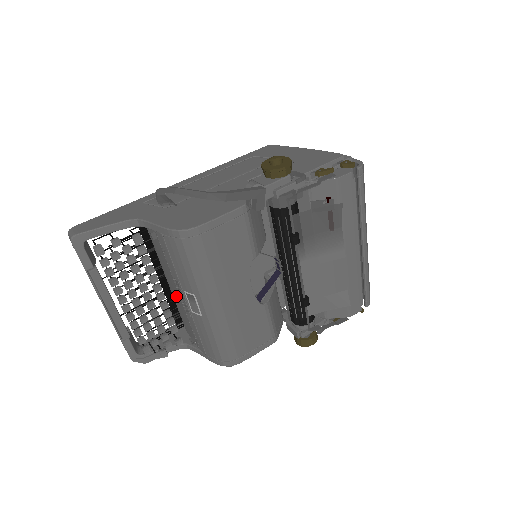
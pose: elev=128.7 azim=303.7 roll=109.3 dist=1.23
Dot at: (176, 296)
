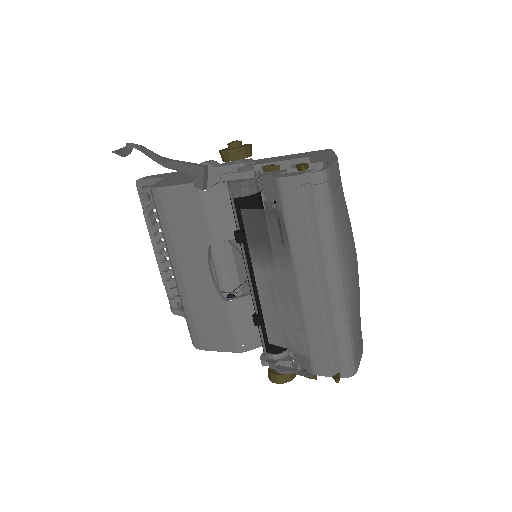
Dot at: occluded
